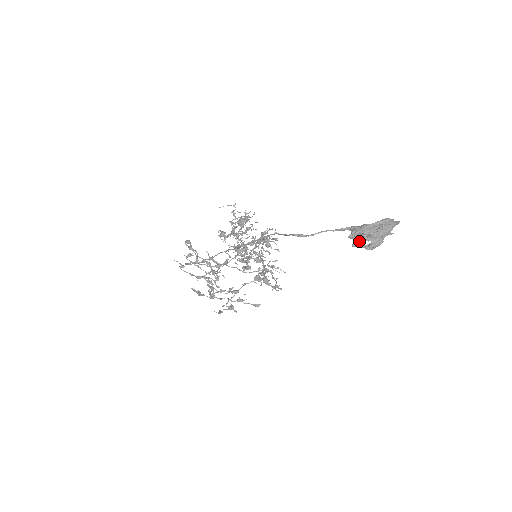
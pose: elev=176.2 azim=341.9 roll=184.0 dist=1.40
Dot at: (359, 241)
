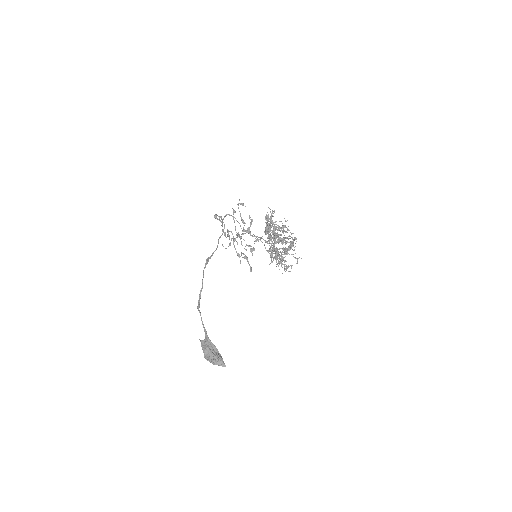
Dot at: occluded
